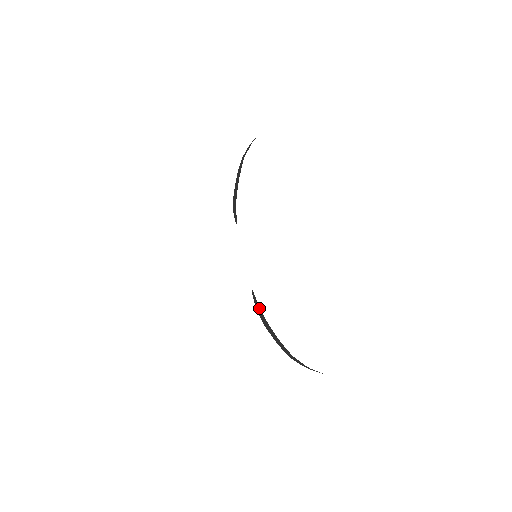
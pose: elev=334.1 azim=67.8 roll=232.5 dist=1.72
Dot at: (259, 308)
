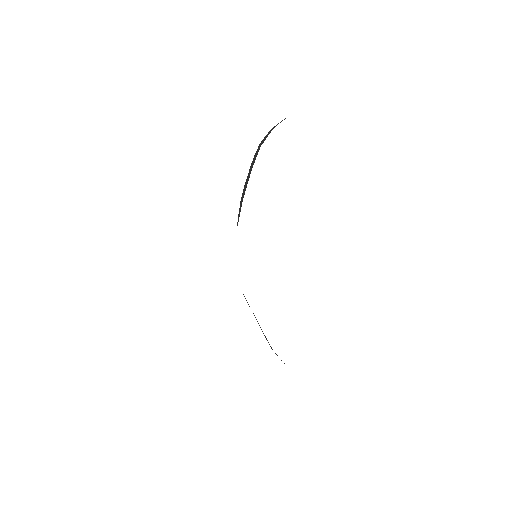
Dot at: occluded
